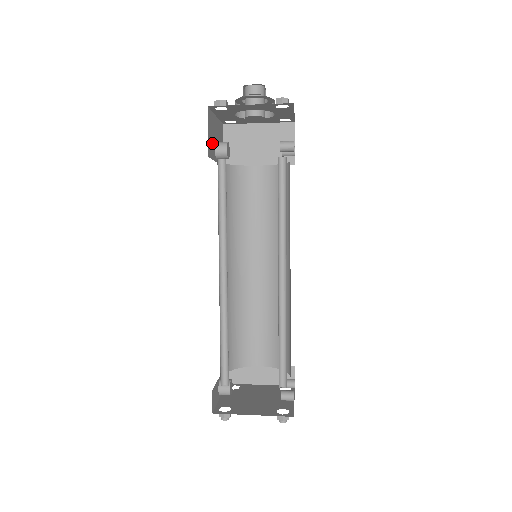
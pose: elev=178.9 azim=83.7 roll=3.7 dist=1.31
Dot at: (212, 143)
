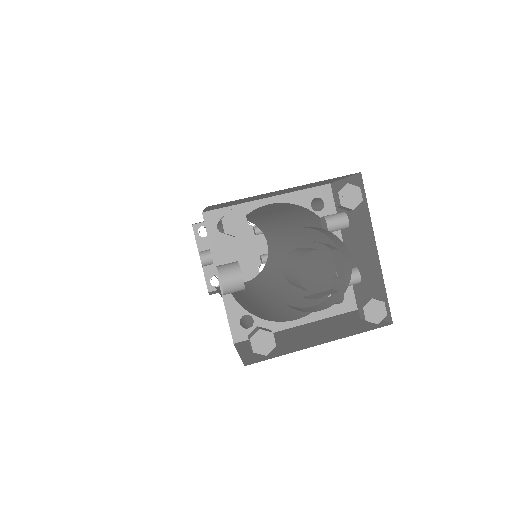
Dot at: occluded
